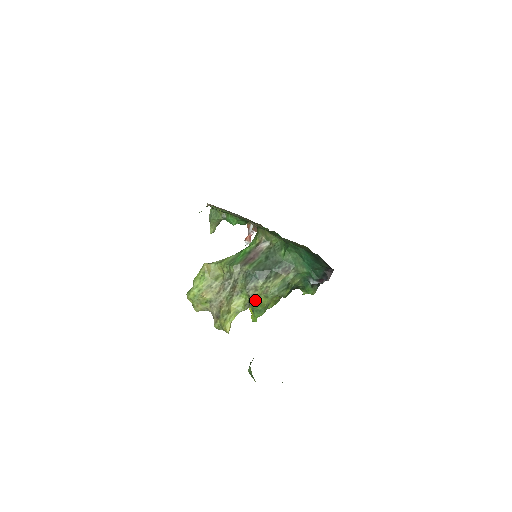
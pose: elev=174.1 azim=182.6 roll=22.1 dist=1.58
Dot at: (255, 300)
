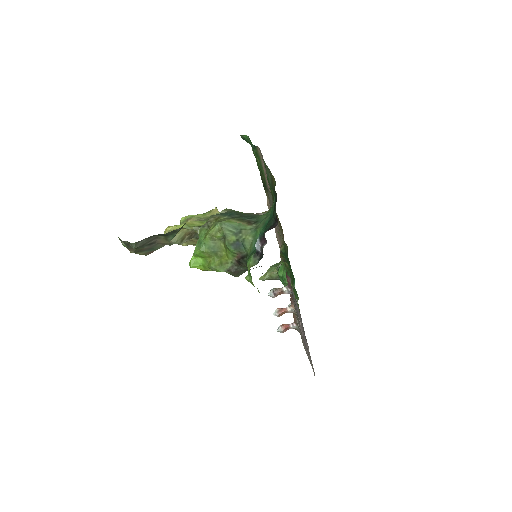
Dot at: (207, 227)
